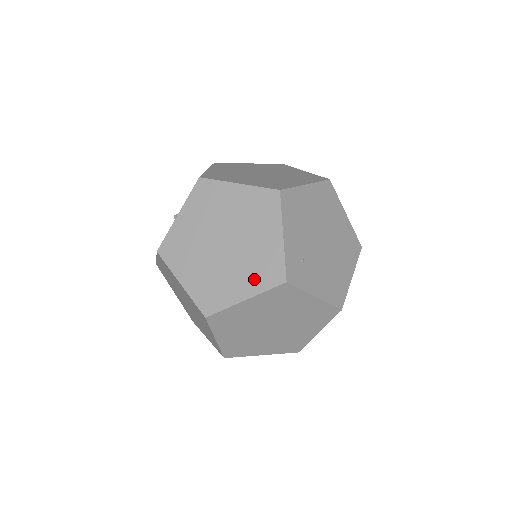
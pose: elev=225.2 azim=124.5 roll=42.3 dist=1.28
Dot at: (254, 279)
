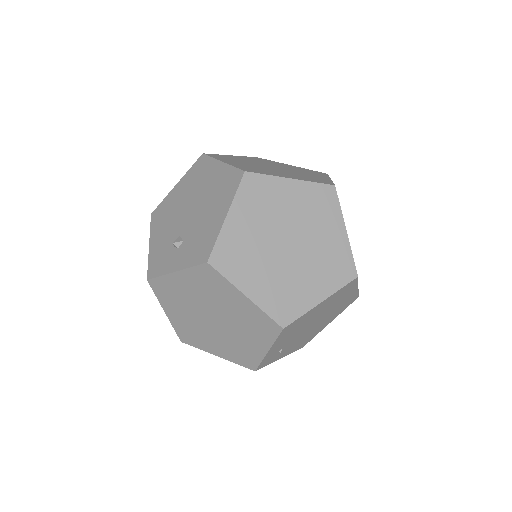
Dot at: (230, 353)
